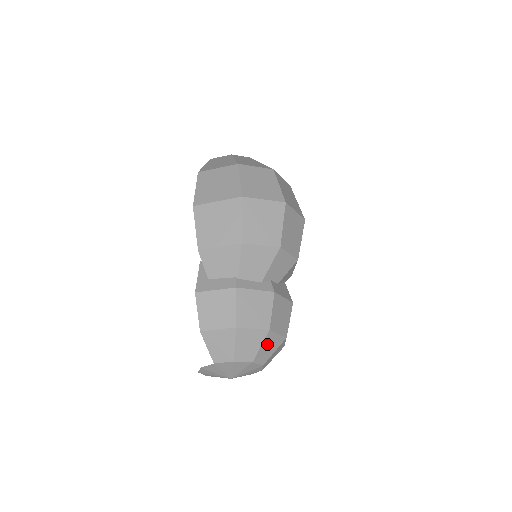
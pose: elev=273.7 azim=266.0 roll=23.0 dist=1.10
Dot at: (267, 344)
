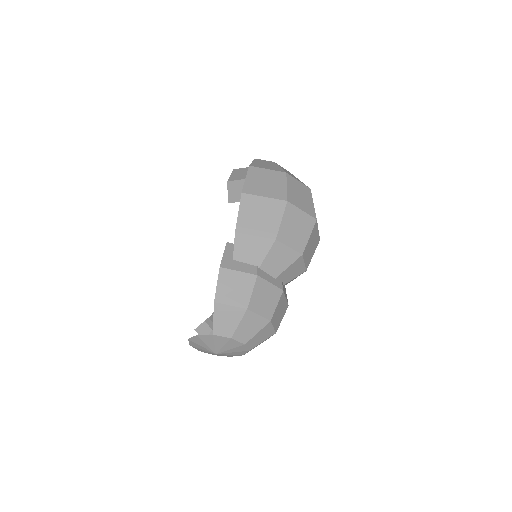
Dot at: (262, 333)
